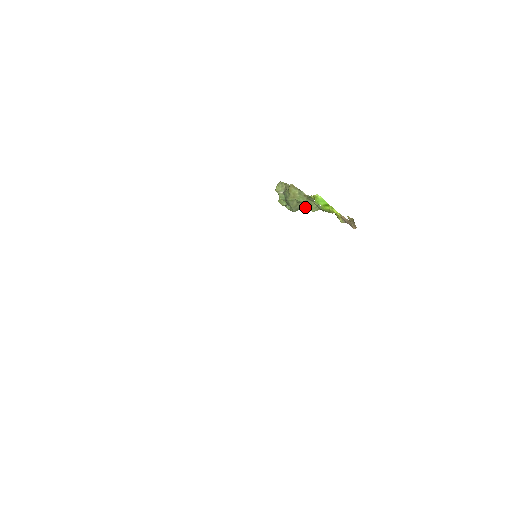
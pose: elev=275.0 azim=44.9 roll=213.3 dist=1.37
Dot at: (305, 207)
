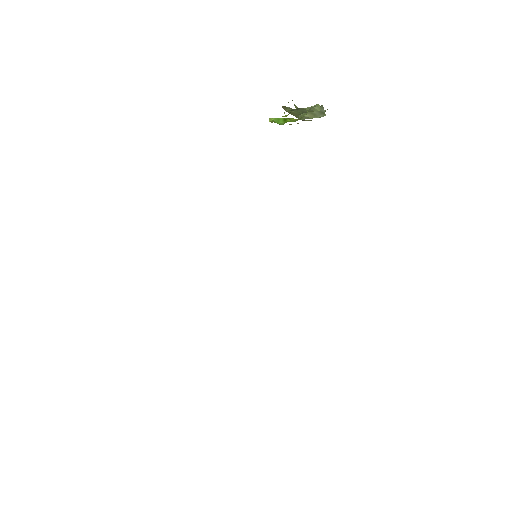
Dot at: (320, 106)
